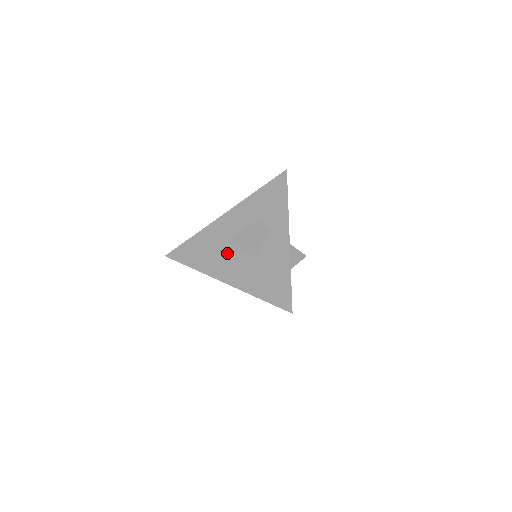
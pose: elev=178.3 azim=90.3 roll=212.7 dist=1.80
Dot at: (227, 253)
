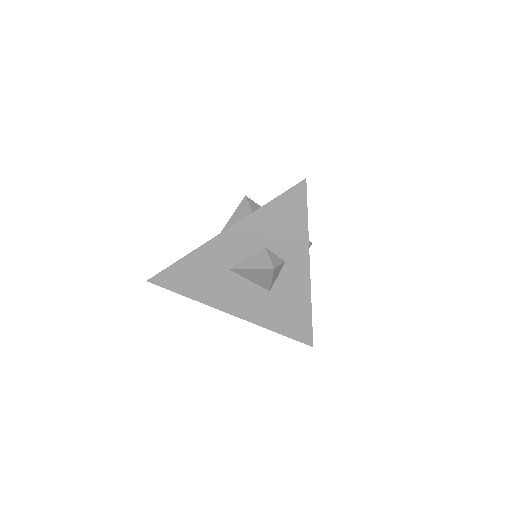
Dot at: (232, 285)
